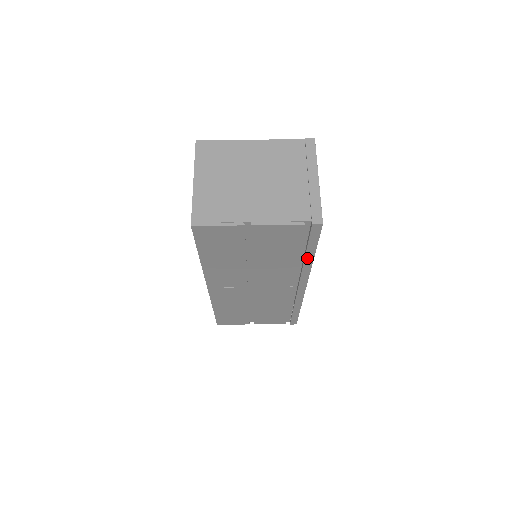
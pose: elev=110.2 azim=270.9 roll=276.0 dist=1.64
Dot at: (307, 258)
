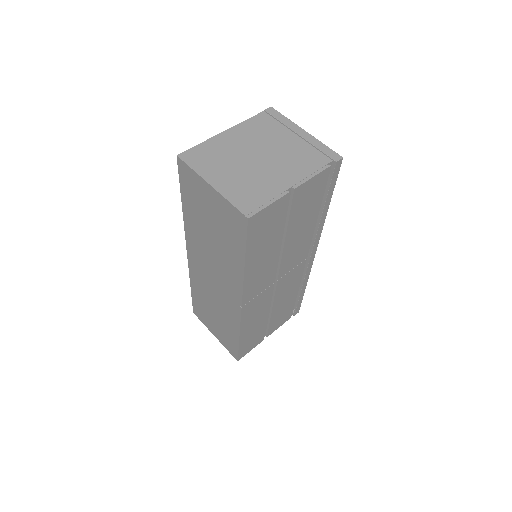
Dot at: (324, 211)
